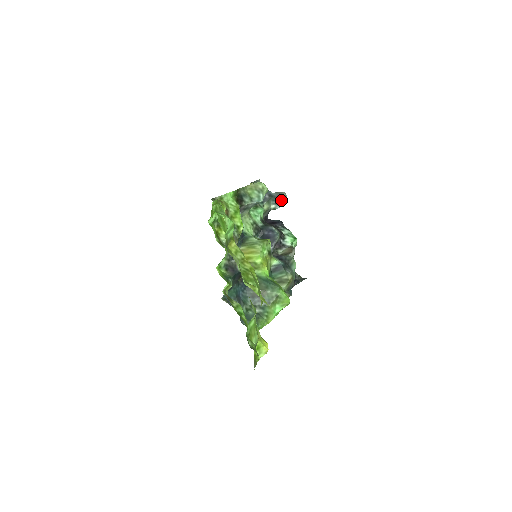
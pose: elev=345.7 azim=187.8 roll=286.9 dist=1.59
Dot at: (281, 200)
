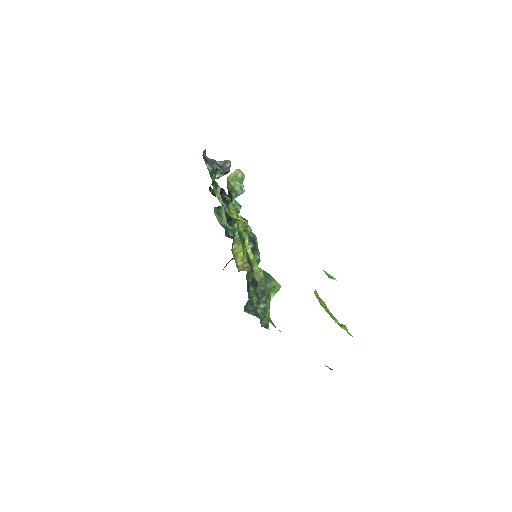
Dot at: (227, 169)
